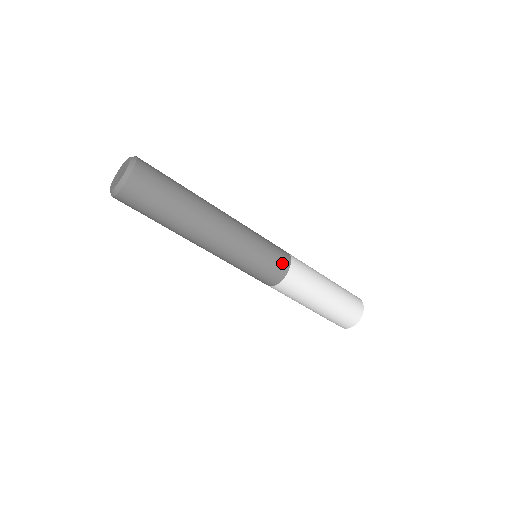
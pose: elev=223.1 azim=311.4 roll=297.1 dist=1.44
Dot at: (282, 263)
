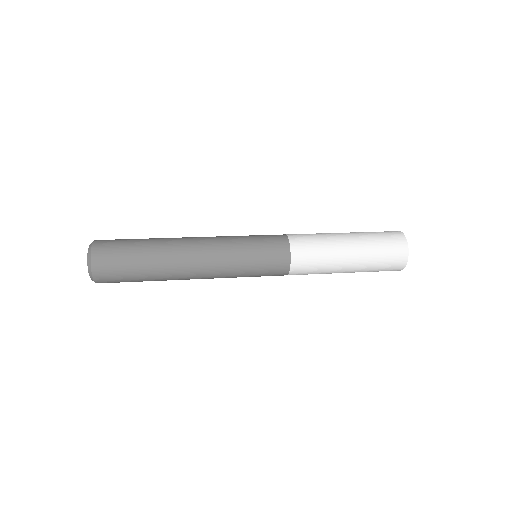
Dot at: (279, 250)
